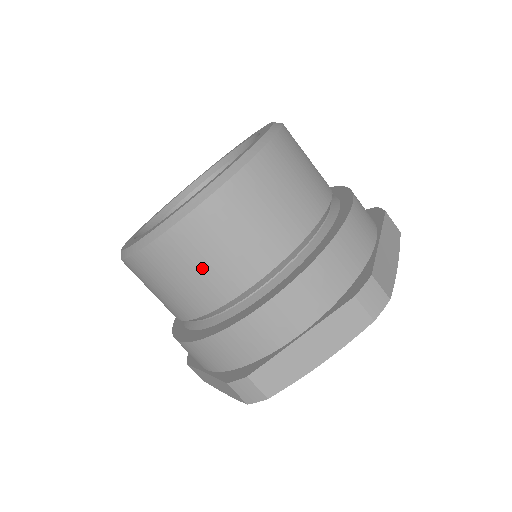
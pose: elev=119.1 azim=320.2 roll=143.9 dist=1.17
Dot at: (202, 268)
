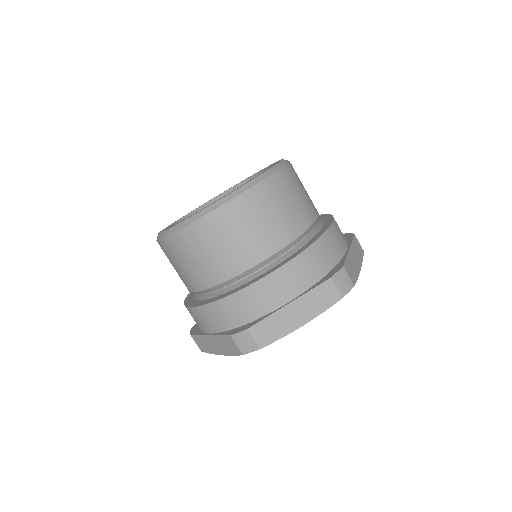
Dot at: (225, 246)
